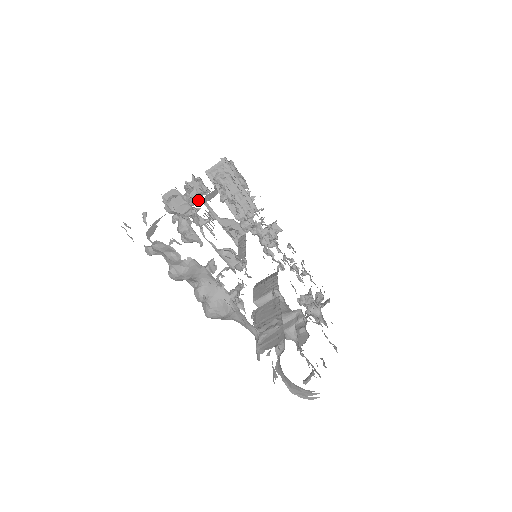
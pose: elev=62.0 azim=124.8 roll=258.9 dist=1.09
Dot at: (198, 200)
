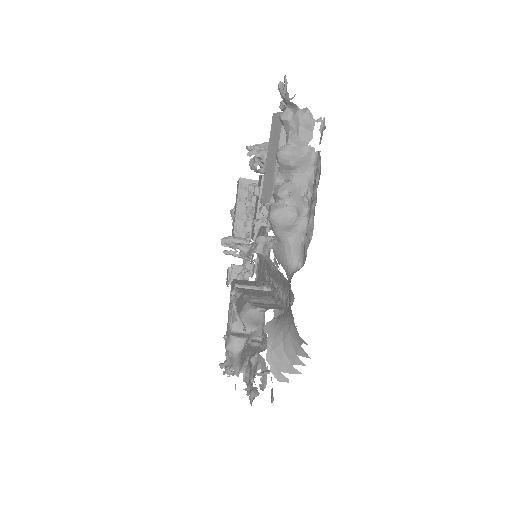
Dot at: occluded
